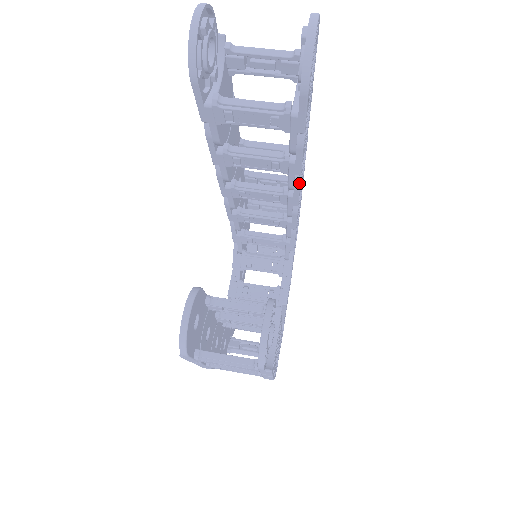
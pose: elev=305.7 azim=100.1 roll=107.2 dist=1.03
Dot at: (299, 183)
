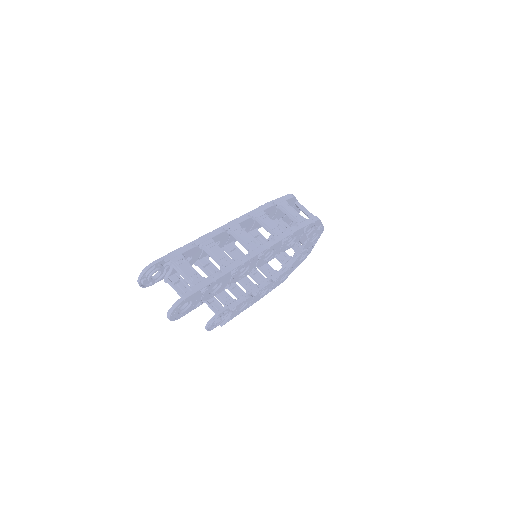
Dot at: occluded
